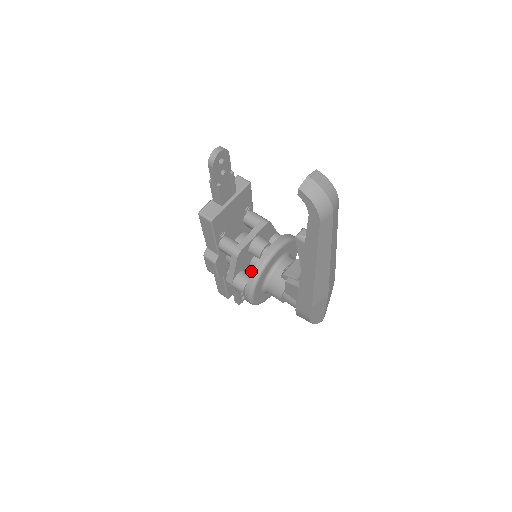
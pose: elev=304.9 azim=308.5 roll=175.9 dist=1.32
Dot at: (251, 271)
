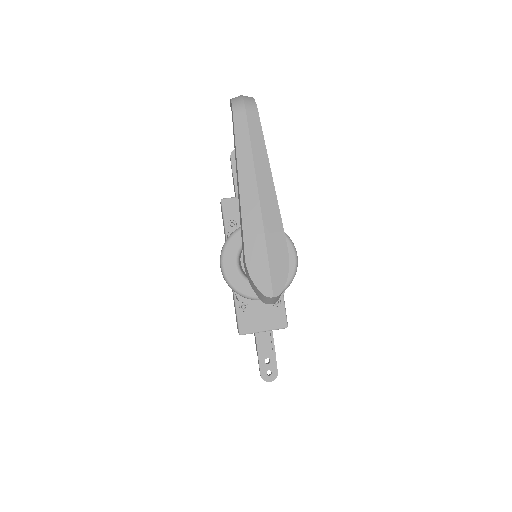
Dot at: occluded
